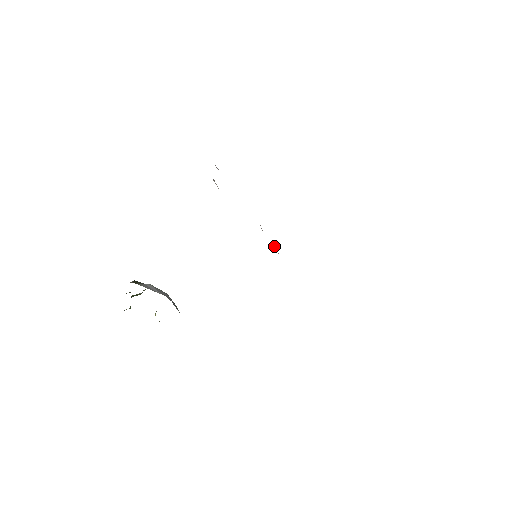
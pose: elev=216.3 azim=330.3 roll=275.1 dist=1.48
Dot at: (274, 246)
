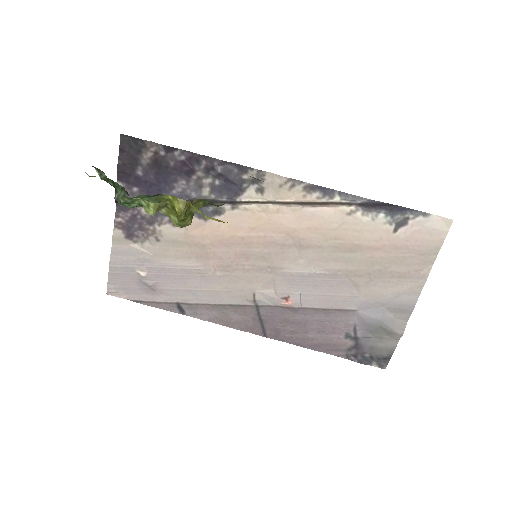
Dot at: (288, 300)
